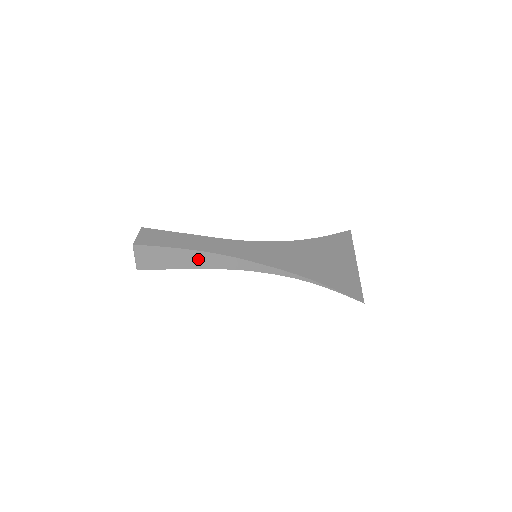
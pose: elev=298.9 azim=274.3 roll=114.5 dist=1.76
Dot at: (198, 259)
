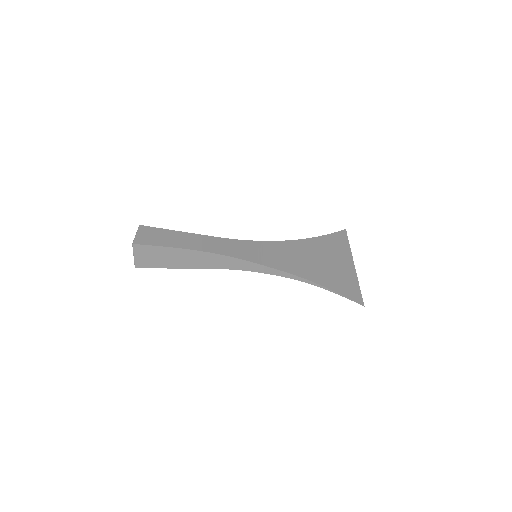
Dot at: (199, 259)
